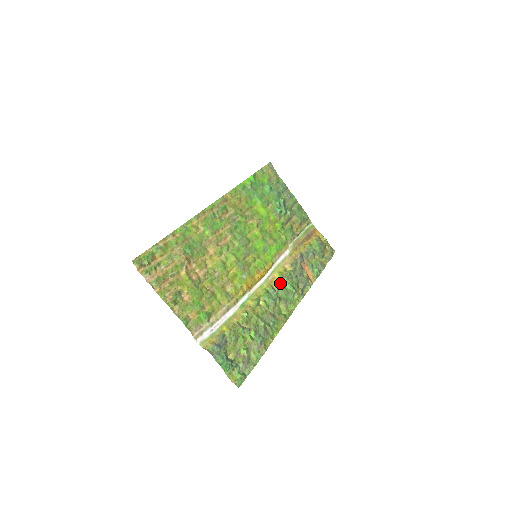
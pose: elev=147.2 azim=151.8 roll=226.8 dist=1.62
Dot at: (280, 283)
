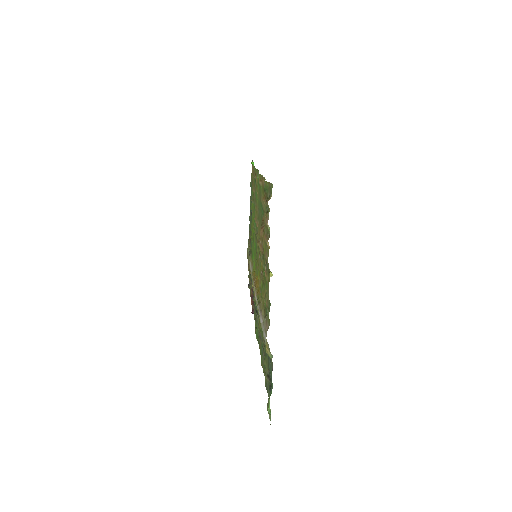
Dot at: occluded
